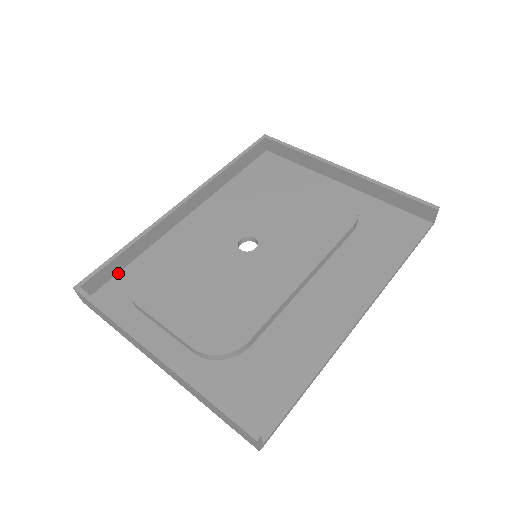
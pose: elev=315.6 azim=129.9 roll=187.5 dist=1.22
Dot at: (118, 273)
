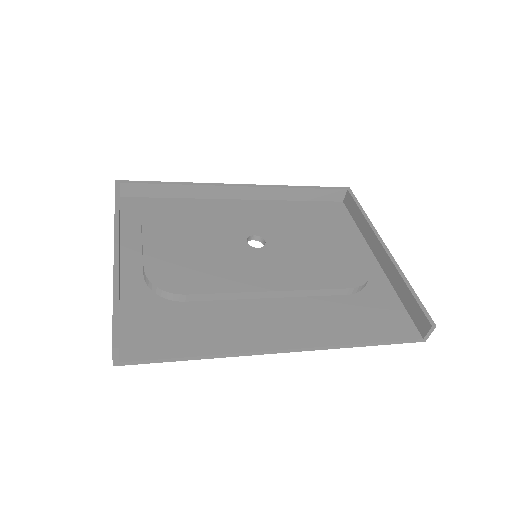
Dot at: (155, 197)
